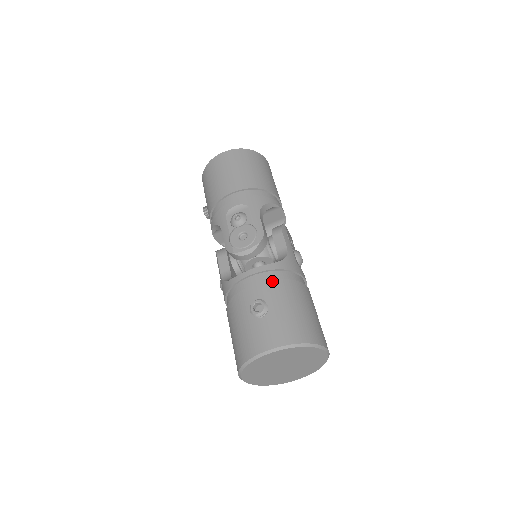
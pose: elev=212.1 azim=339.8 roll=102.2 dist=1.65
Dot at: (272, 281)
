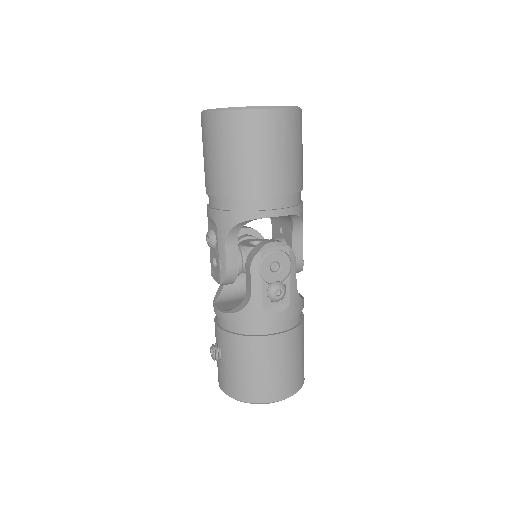
Dot at: (226, 333)
